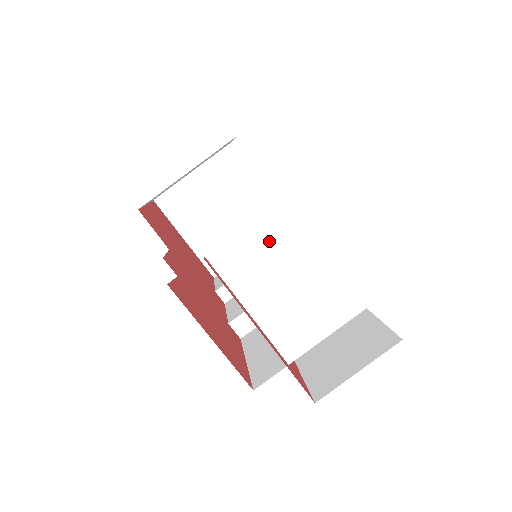
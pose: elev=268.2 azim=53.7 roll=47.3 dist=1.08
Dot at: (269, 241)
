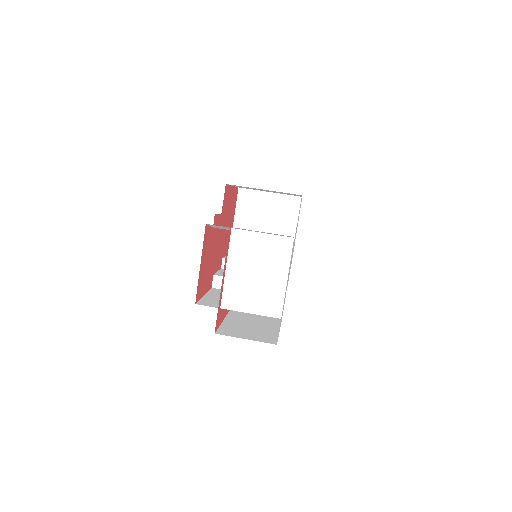
Dot at: (263, 248)
